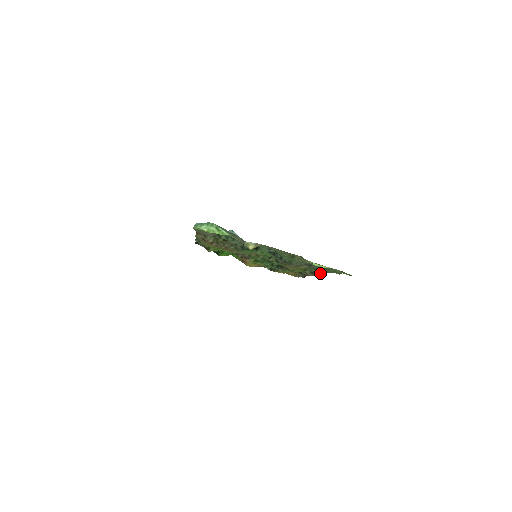
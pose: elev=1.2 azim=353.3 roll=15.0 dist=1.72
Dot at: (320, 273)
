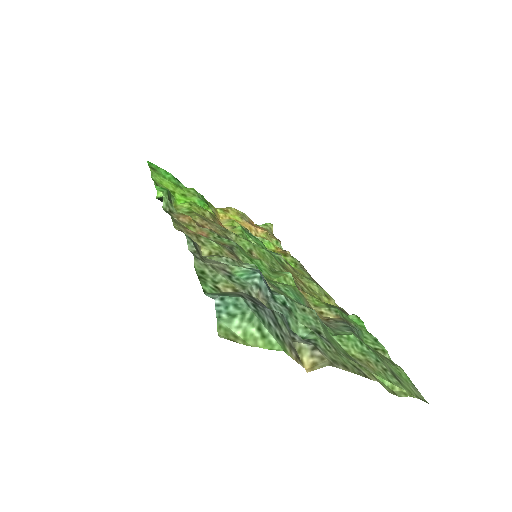
Dot at: (345, 312)
